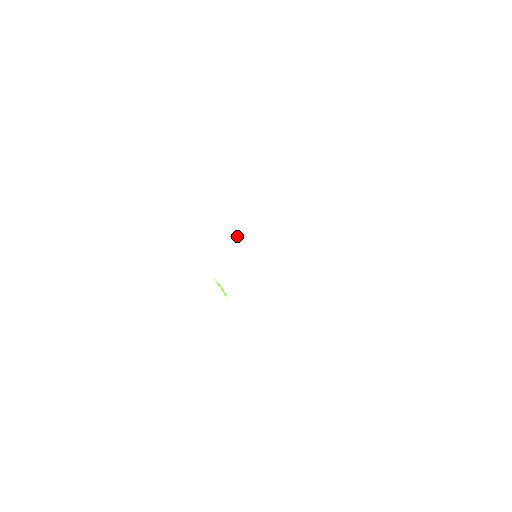
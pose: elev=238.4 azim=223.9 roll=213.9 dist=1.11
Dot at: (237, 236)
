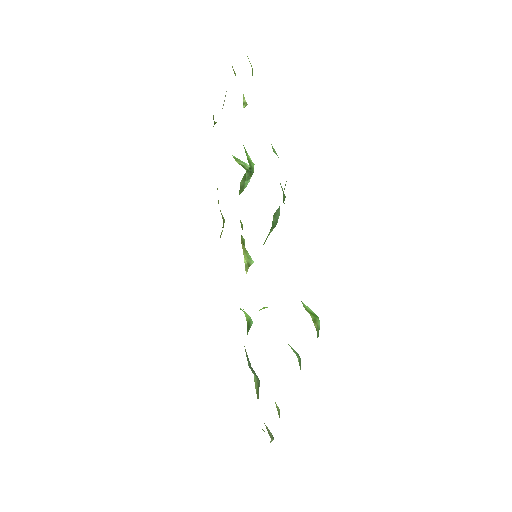
Dot at: (247, 267)
